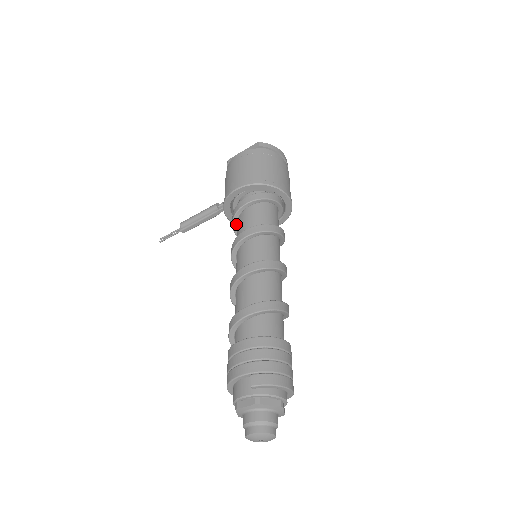
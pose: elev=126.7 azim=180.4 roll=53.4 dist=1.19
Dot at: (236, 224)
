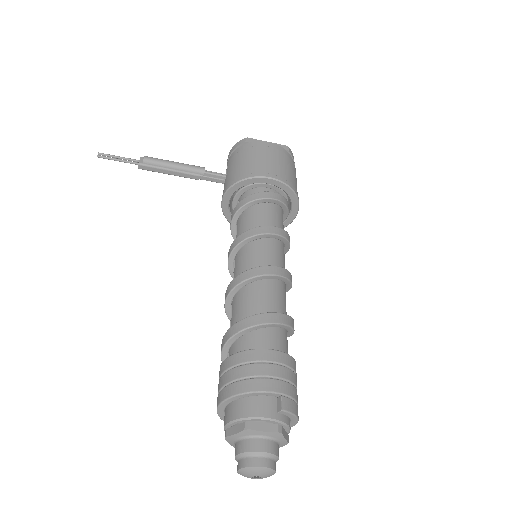
Dot at: (244, 209)
